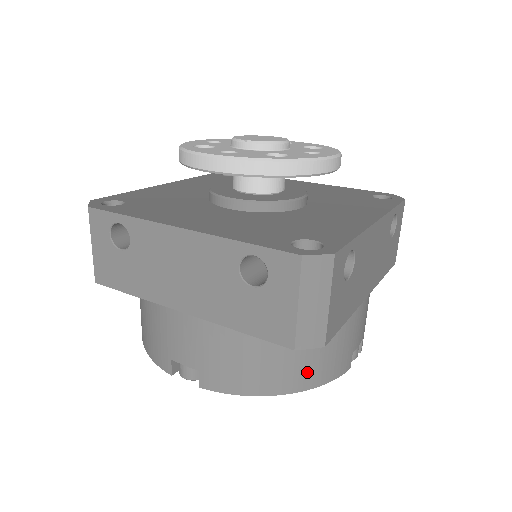
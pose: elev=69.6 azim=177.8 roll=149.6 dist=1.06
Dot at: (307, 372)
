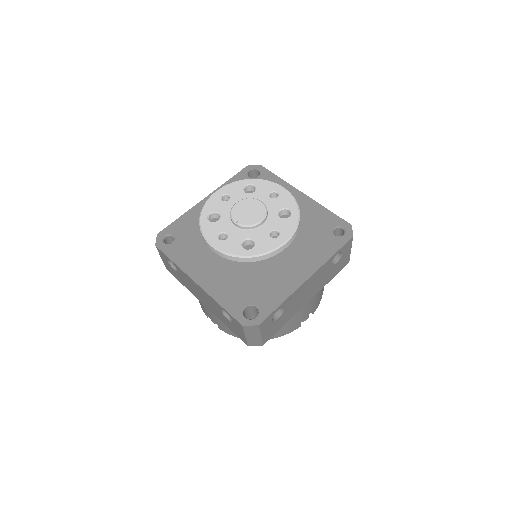
Dot at: occluded
